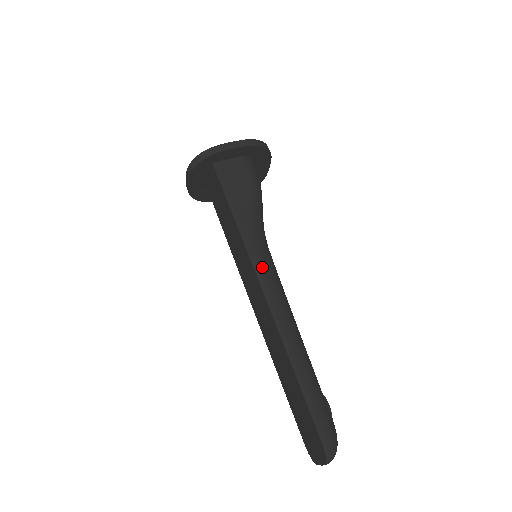
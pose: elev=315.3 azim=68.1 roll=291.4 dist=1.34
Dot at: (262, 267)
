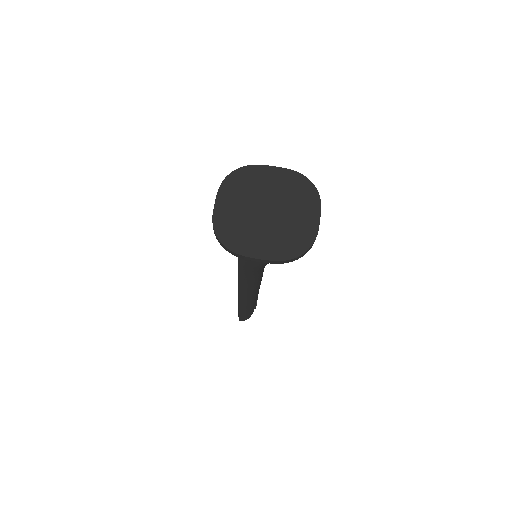
Dot at: (245, 287)
